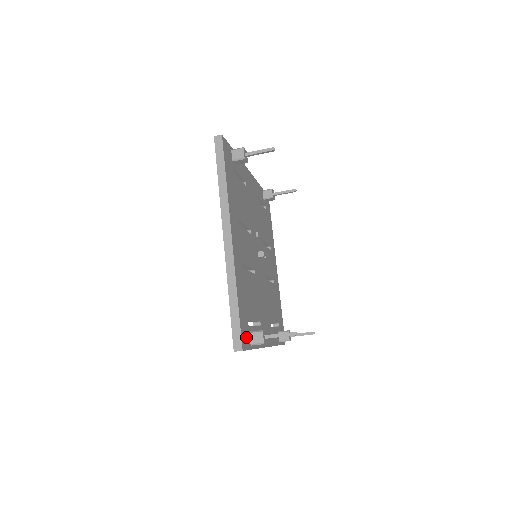
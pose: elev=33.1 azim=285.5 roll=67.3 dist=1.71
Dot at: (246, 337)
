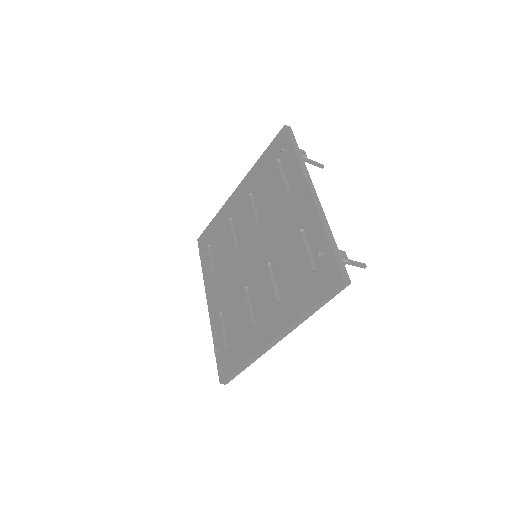
Dot at: occluded
